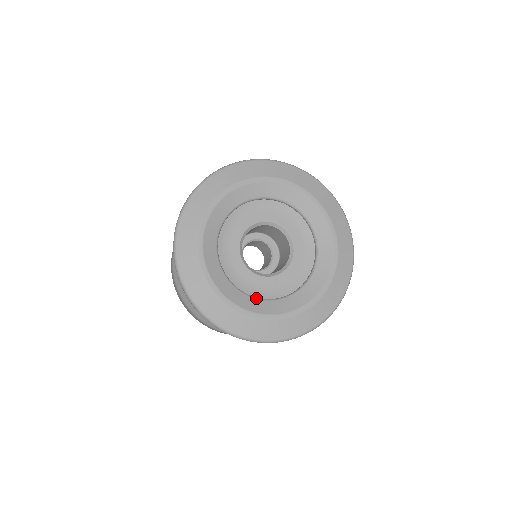
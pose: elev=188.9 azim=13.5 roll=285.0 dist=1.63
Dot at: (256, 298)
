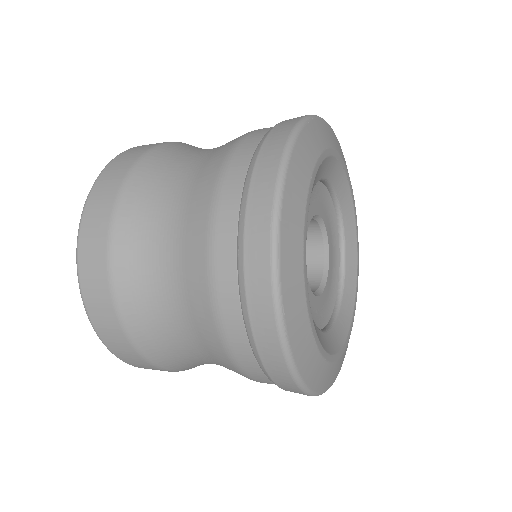
Dot at: (319, 329)
